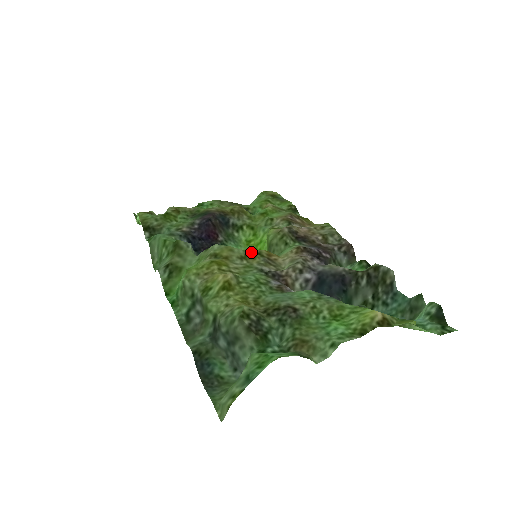
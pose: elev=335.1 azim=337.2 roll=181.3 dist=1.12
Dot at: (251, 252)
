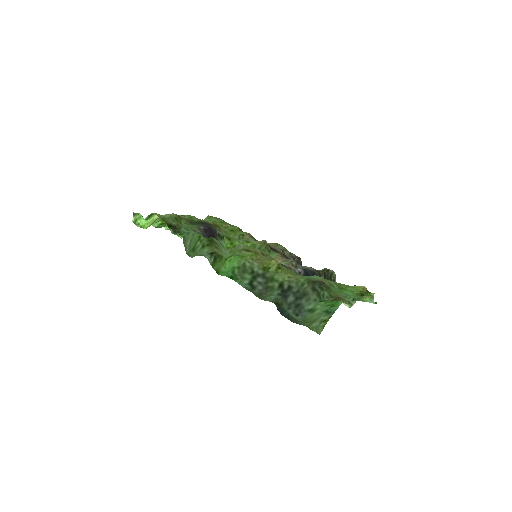
Dot at: (264, 252)
